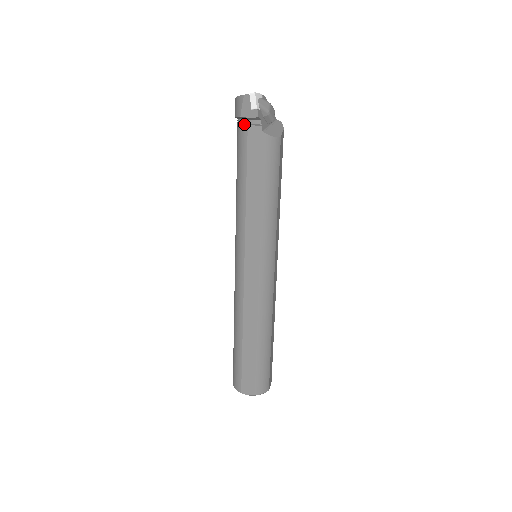
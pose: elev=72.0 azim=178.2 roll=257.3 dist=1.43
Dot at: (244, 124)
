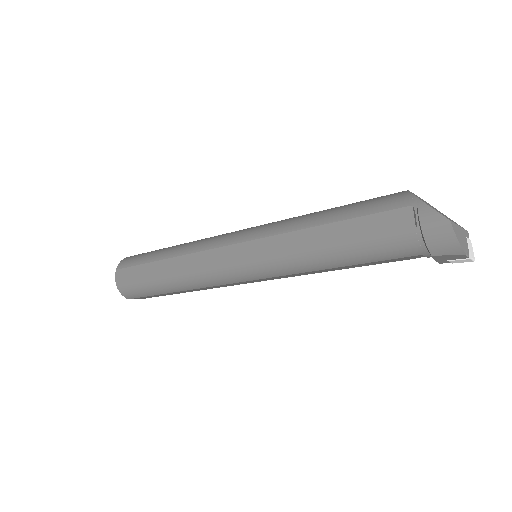
Dot at: (421, 251)
